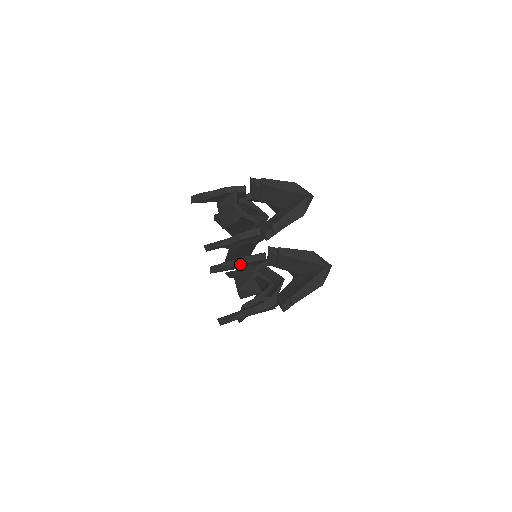
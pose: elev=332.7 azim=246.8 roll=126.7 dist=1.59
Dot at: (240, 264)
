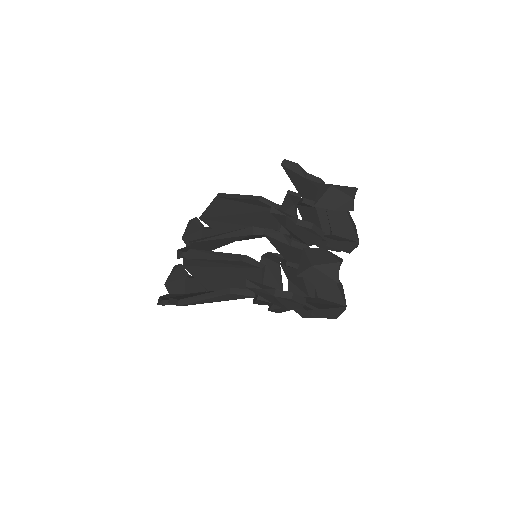
Dot at: (298, 247)
